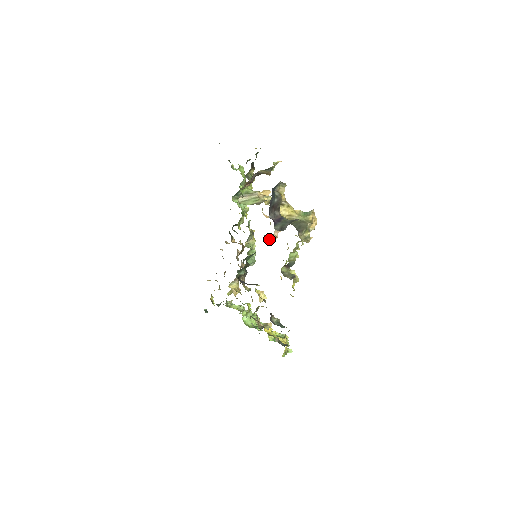
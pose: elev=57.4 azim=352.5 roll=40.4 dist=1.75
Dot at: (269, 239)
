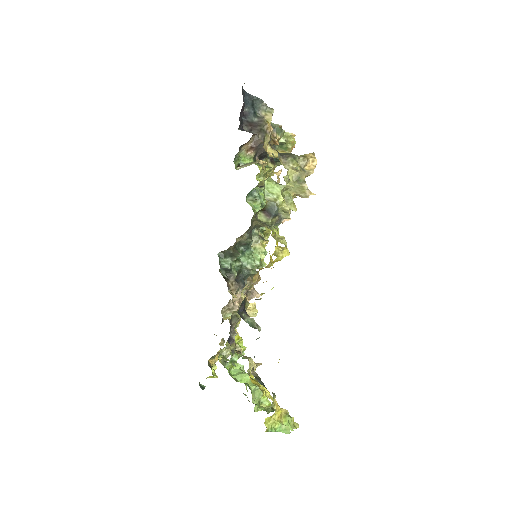
Dot at: occluded
